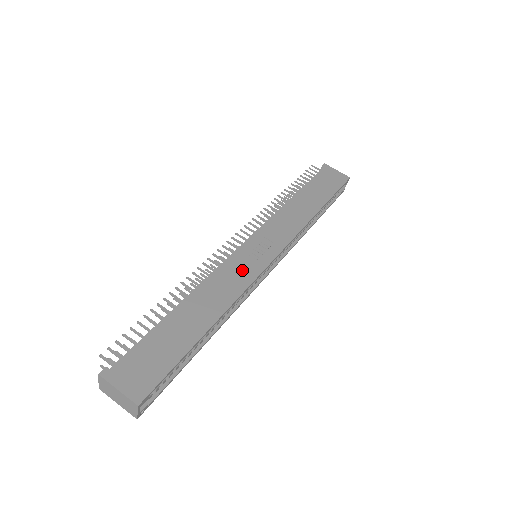
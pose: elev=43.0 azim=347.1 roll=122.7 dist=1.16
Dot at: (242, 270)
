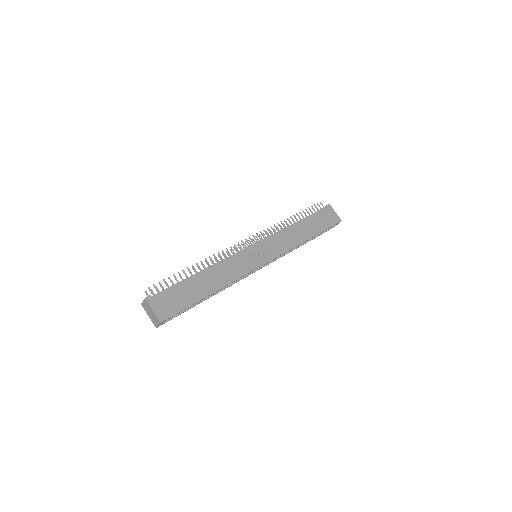
Dot at: (244, 264)
